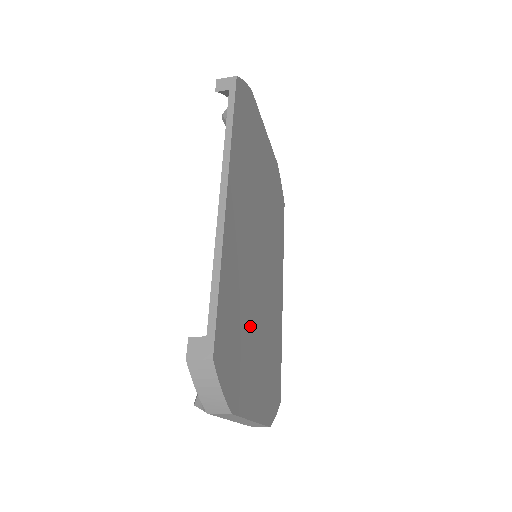
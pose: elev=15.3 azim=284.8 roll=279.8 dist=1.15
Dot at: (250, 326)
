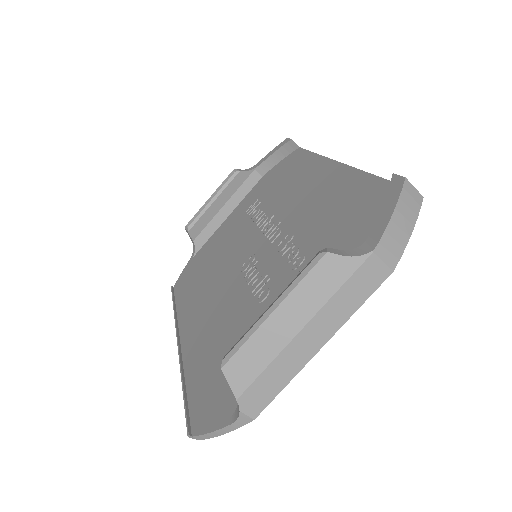
Dot at: occluded
